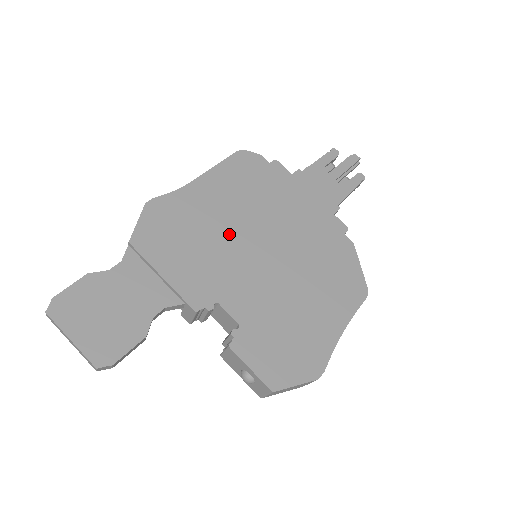
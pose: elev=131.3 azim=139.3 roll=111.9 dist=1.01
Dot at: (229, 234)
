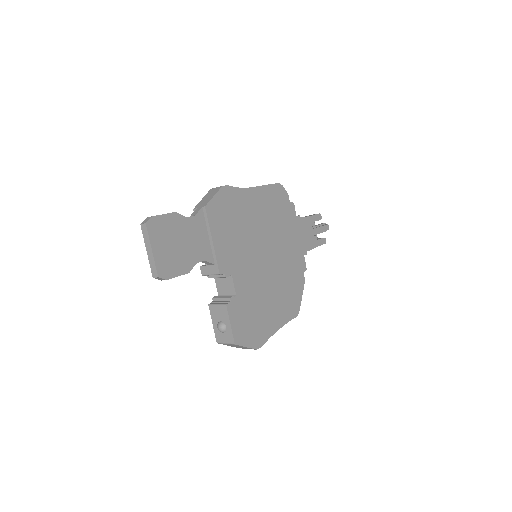
Dot at: (254, 235)
